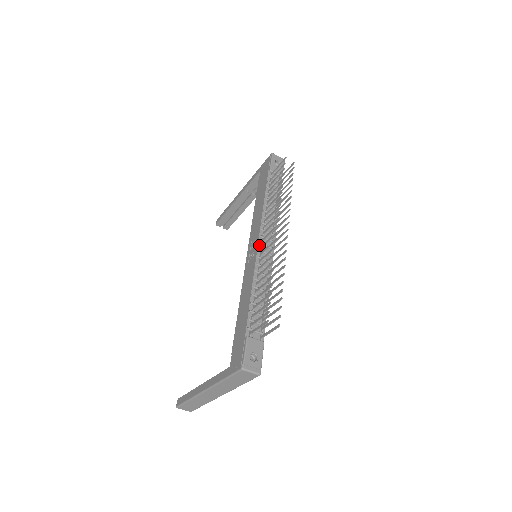
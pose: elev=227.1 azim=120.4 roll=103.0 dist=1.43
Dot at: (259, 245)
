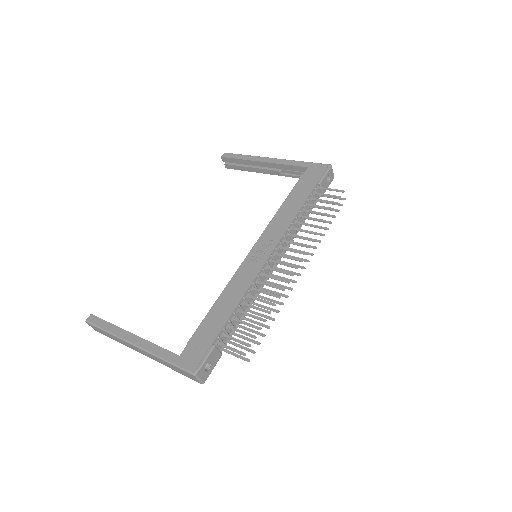
Dot at: (270, 257)
